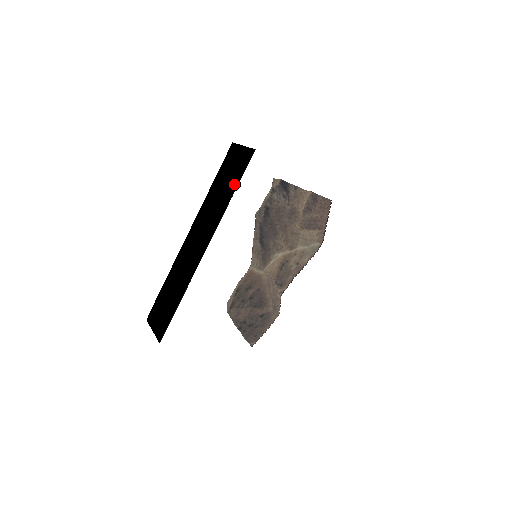
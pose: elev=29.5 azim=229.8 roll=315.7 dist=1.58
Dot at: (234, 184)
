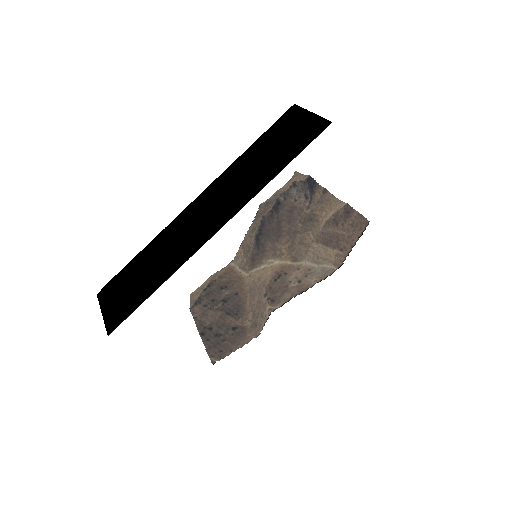
Dot at: (286, 157)
